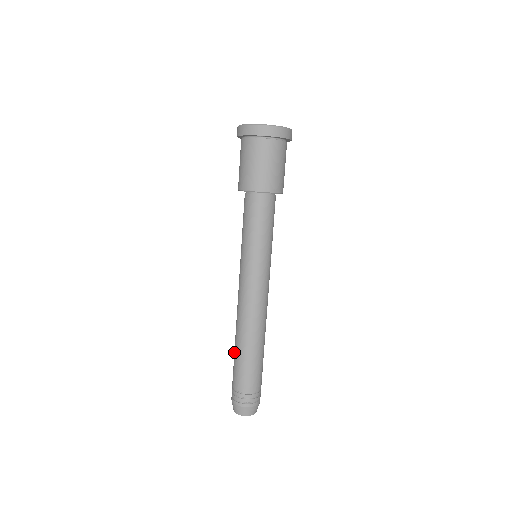
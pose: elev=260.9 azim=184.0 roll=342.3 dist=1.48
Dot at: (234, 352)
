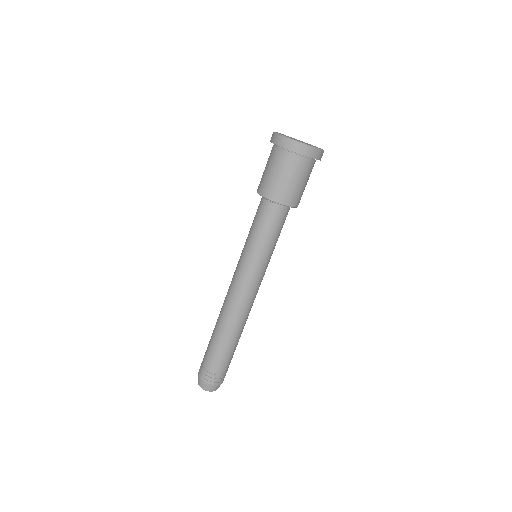
Dot at: (212, 334)
